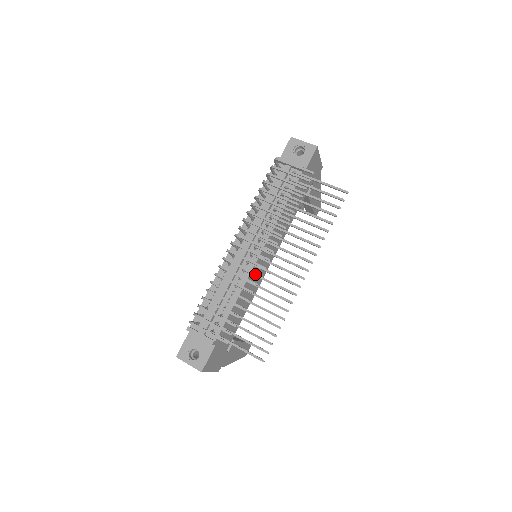
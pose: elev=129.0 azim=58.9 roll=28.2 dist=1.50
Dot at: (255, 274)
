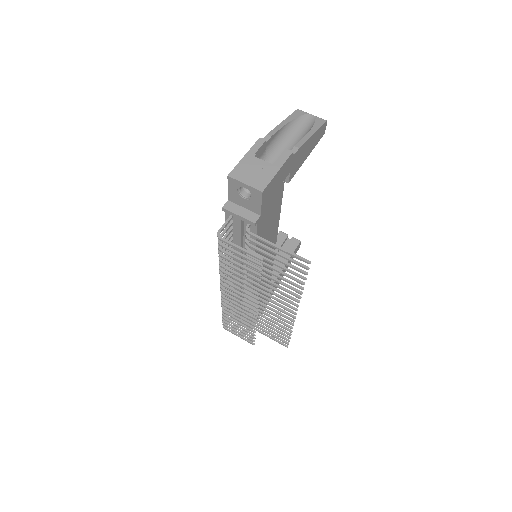
Dot at: (251, 317)
